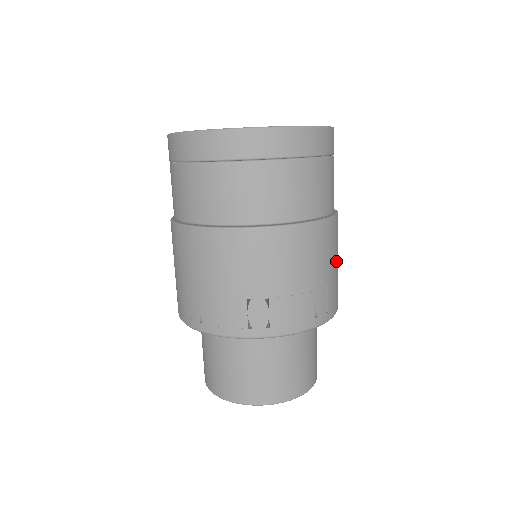
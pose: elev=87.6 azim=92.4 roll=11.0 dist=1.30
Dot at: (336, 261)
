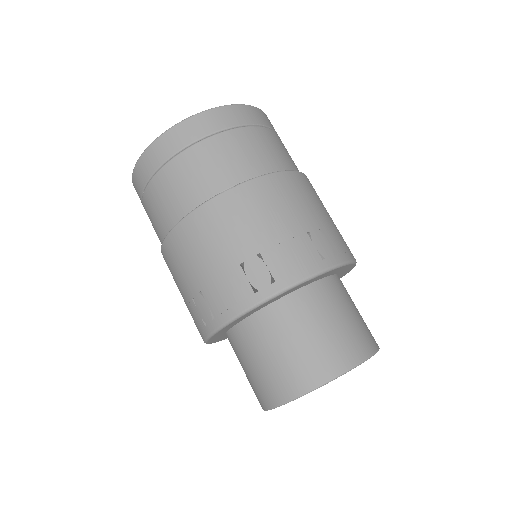
Dot at: (324, 212)
